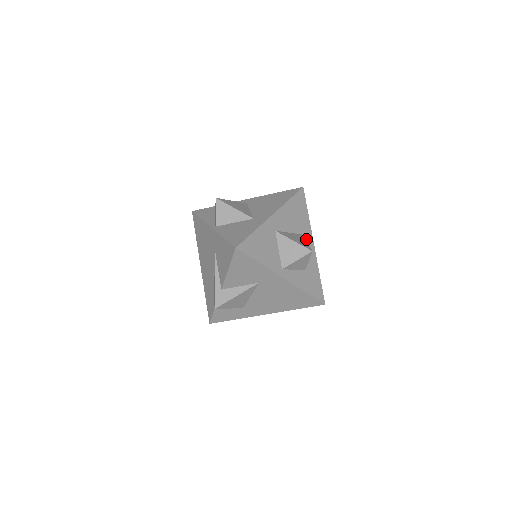
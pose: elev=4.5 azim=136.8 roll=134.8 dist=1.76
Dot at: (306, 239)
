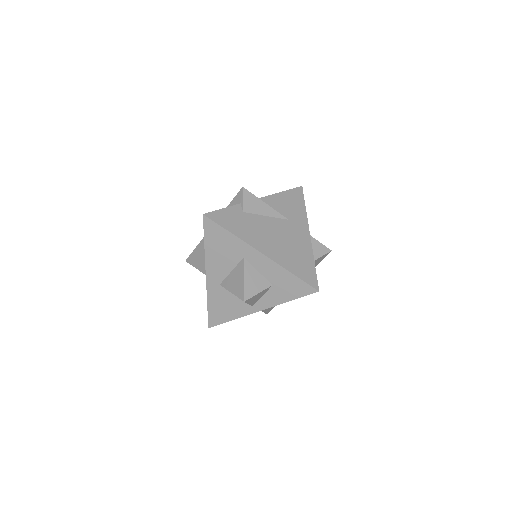
Dot at: (250, 258)
